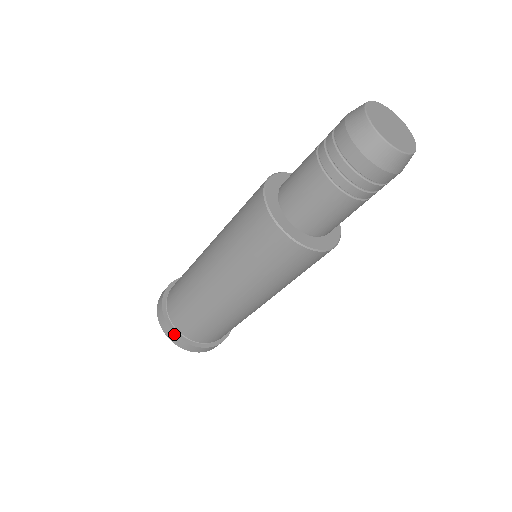
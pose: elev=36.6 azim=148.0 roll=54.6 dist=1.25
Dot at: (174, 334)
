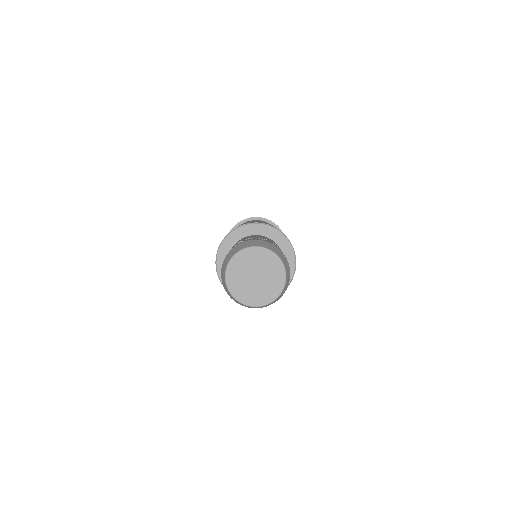
Dot at: occluded
